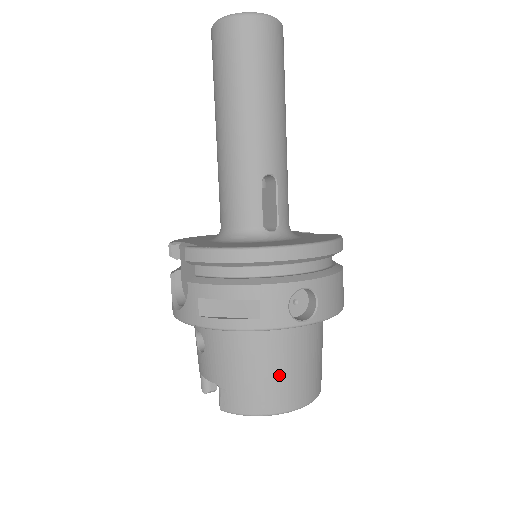
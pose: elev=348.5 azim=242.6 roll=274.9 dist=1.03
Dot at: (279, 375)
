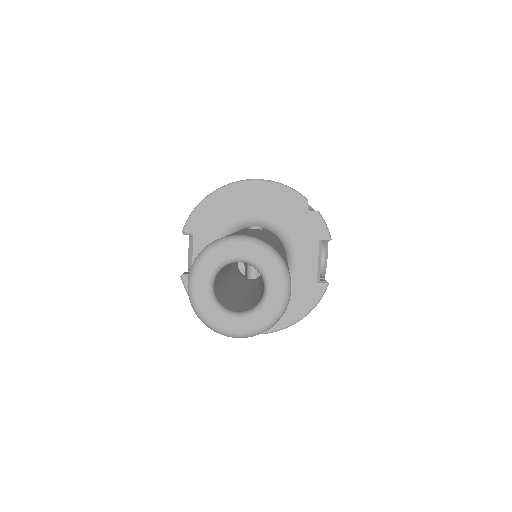
Dot at: occluded
